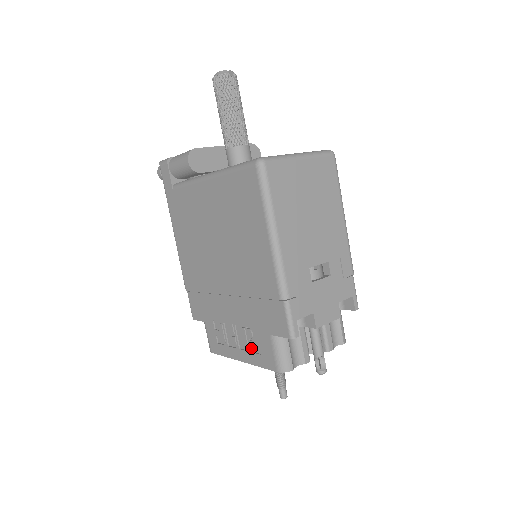
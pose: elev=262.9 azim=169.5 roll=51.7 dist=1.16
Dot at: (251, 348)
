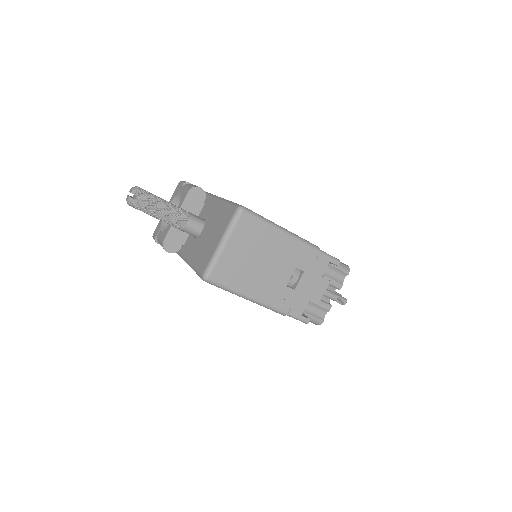
Dot at: occluded
